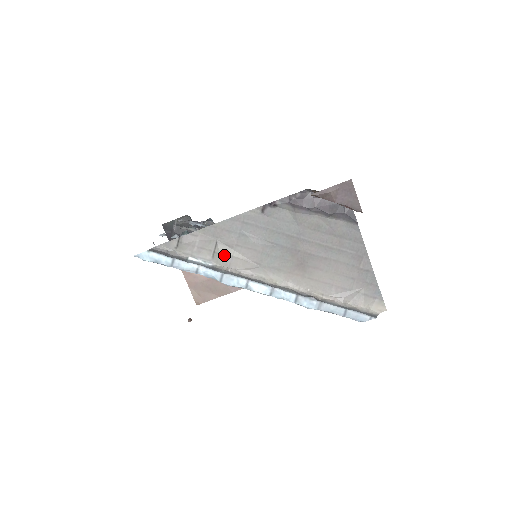
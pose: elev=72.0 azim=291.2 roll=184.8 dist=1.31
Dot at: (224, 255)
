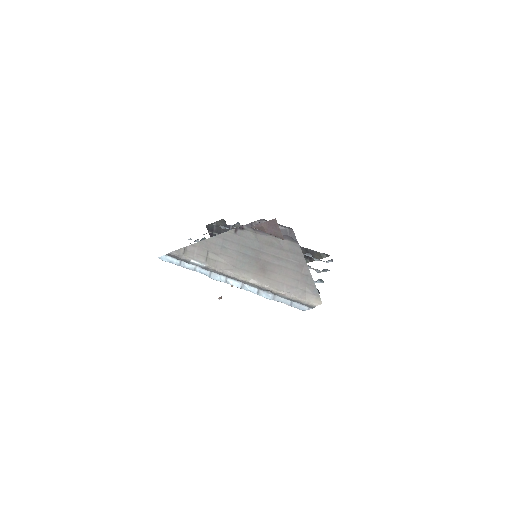
Dot at: (213, 260)
